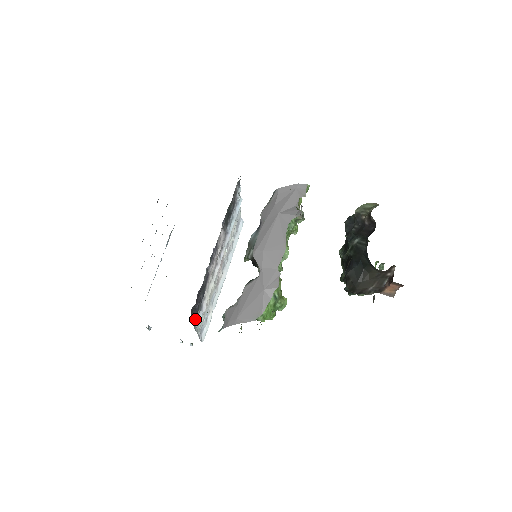
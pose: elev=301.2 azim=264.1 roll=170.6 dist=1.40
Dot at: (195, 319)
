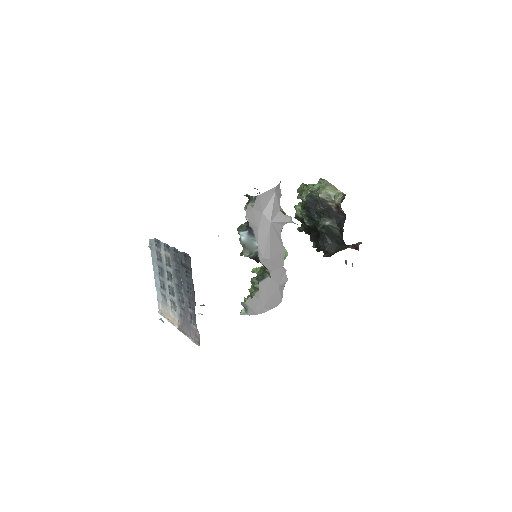
Dot at: occluded
